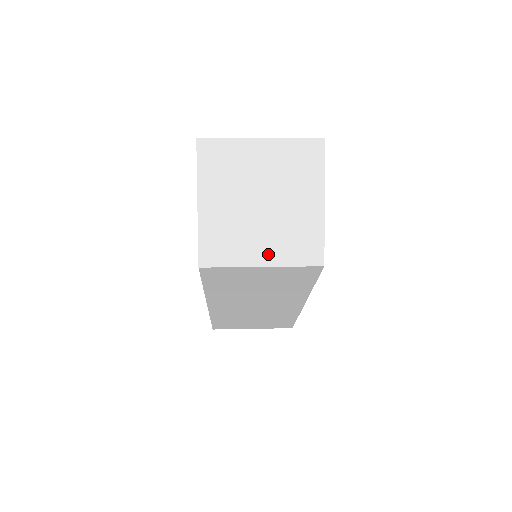
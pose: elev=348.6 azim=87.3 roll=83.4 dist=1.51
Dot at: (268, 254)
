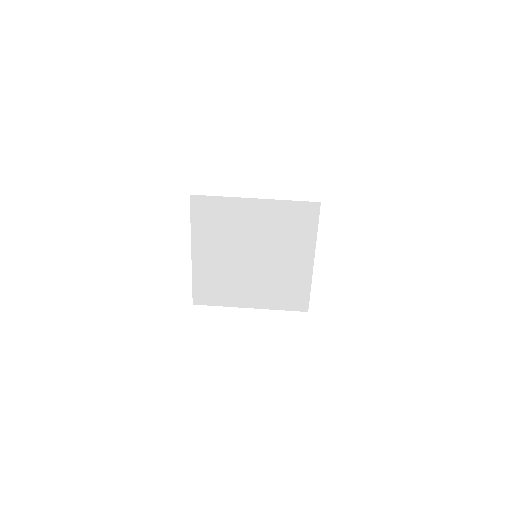
Dot at: (256, 299)
